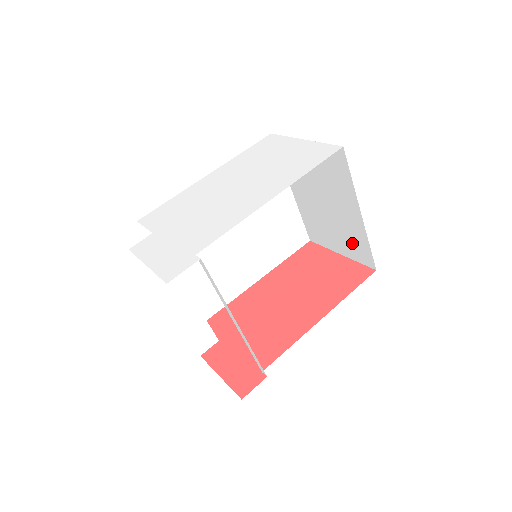
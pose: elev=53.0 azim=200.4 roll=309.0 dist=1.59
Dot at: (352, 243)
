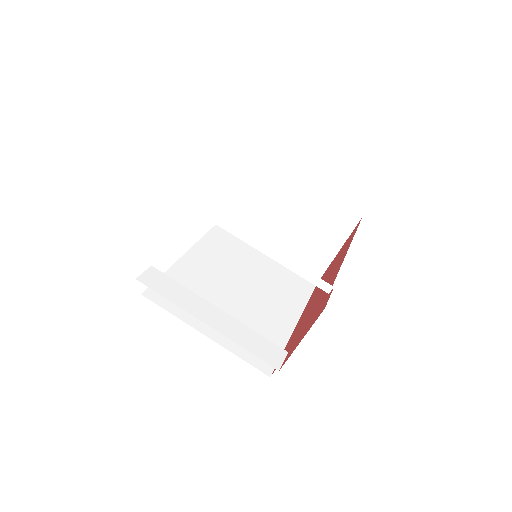
Dot at: (329, 223)
